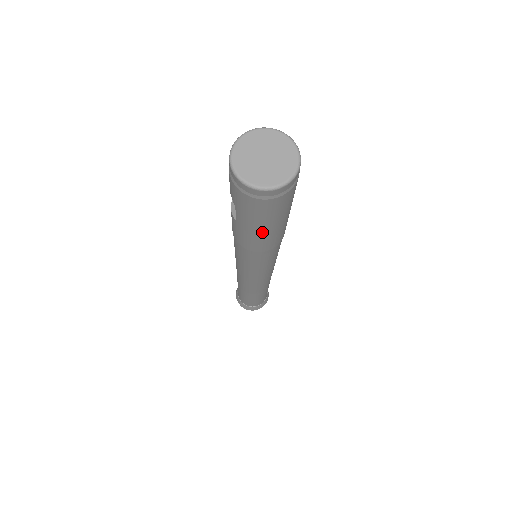
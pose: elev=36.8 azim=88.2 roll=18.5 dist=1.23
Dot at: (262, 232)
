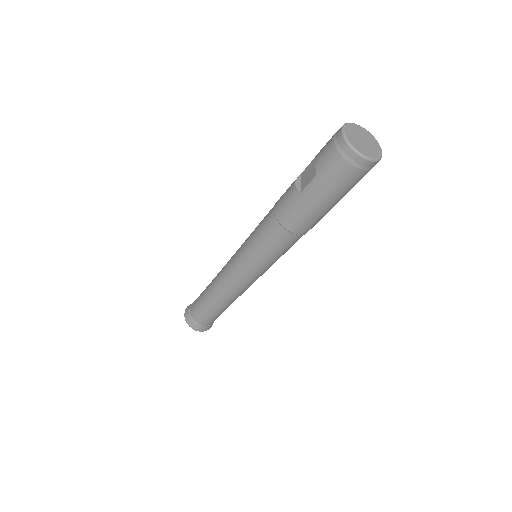
Dot at: (319, 207)
